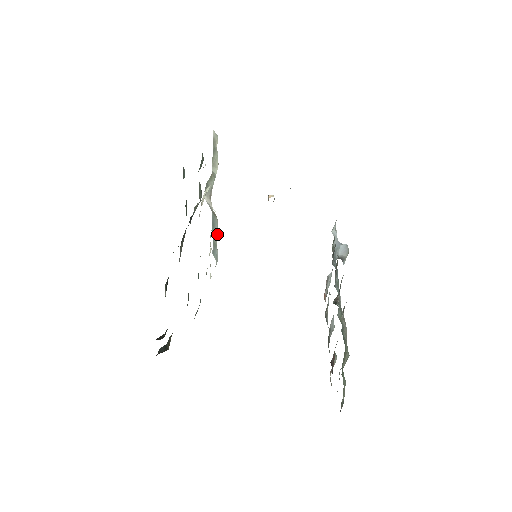
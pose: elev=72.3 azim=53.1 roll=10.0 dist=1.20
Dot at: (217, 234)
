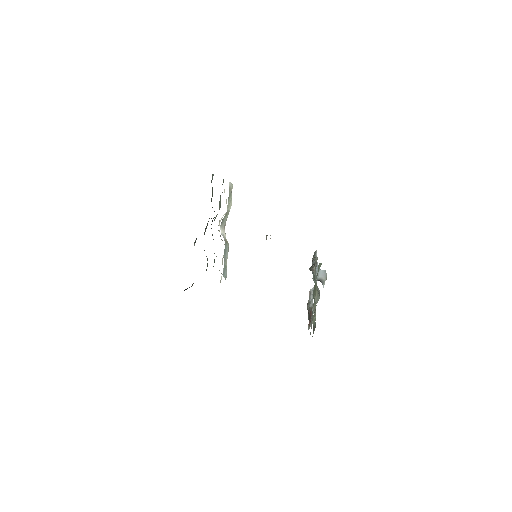
Dot at: (227, 256)
